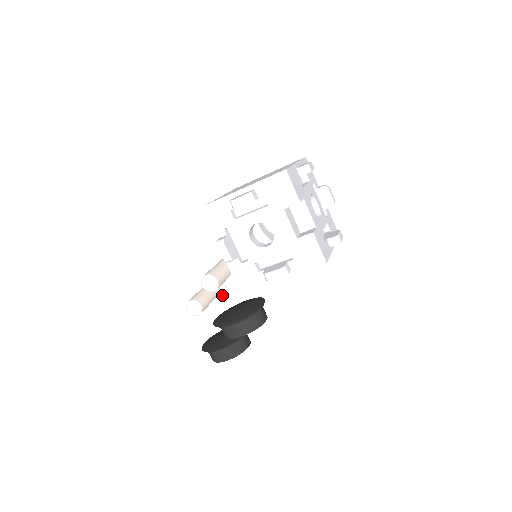
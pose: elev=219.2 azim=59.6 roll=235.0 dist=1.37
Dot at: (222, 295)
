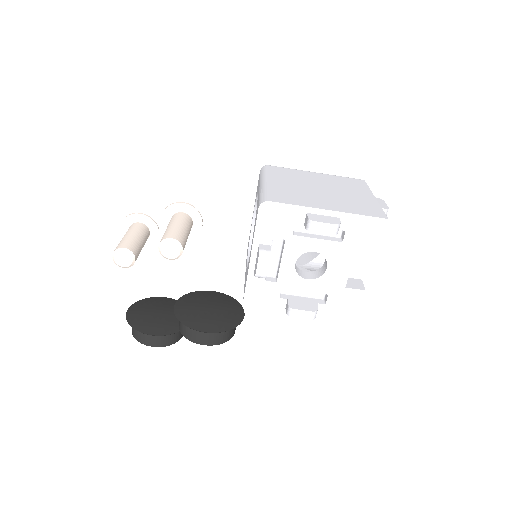
Dot at: (148, 243)
